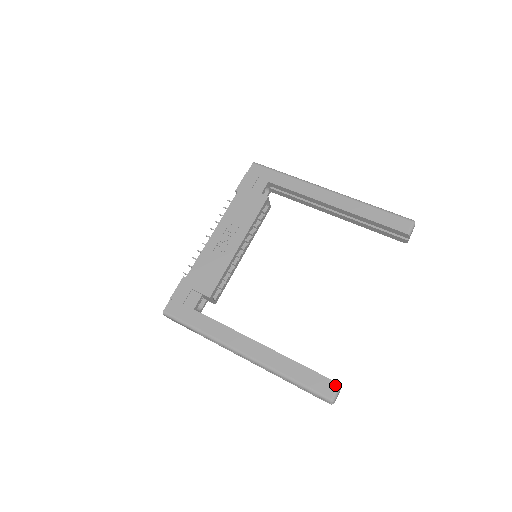
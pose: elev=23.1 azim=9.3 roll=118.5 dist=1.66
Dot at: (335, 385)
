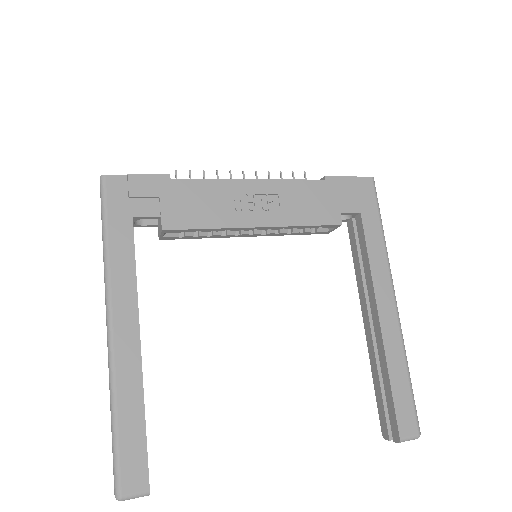
Dot at: (144, 487)
